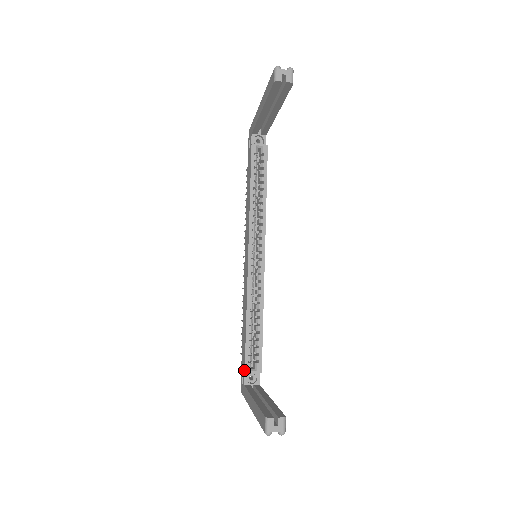
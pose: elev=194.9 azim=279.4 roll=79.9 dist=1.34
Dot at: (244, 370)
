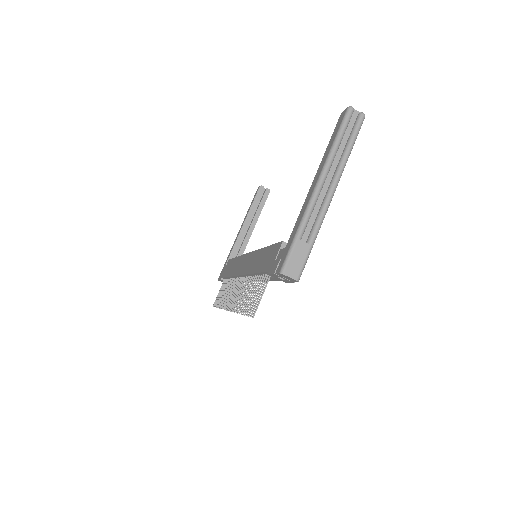
Dot at: (281, 242)
